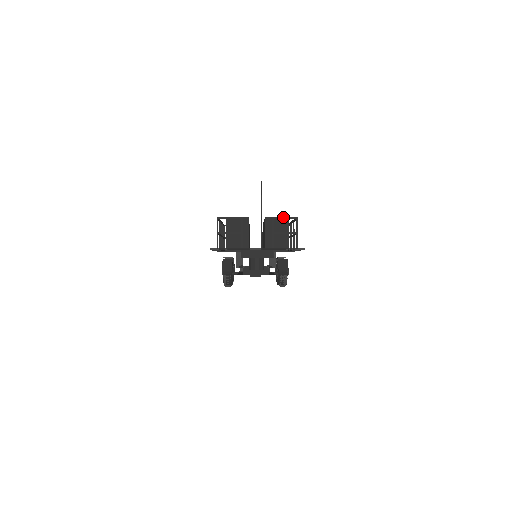
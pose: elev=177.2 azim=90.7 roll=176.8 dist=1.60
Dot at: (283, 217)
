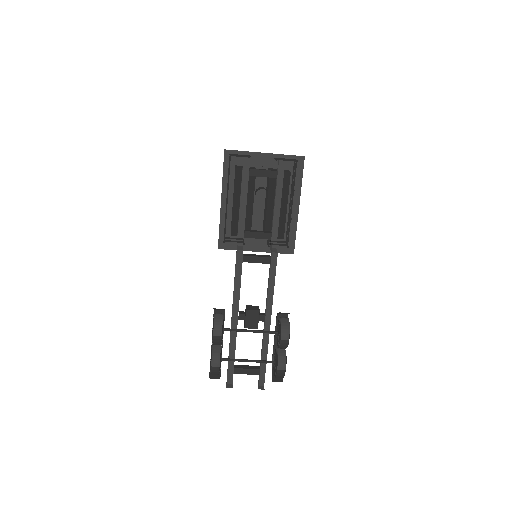
Dot at: occluded
